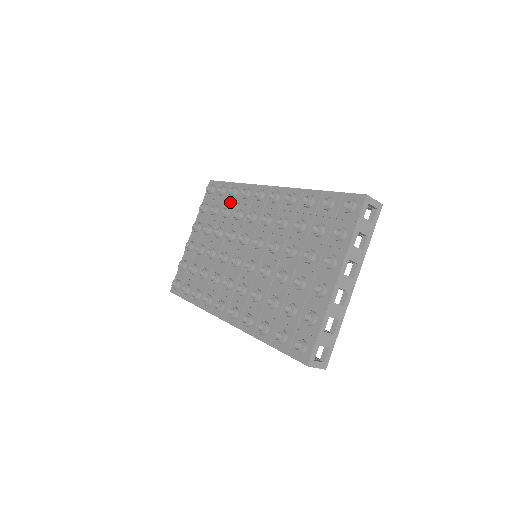
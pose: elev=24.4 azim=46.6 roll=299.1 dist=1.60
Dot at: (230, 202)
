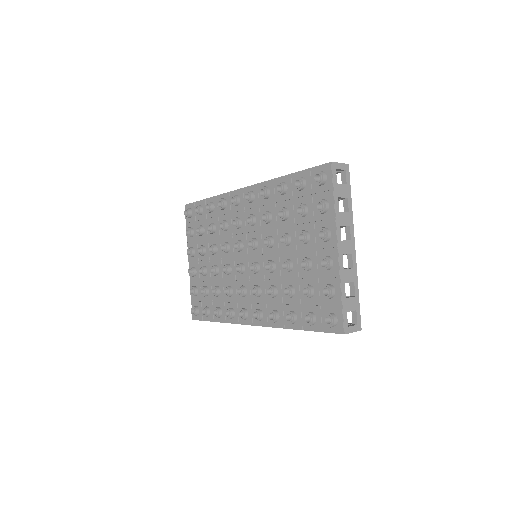
Dot at: (211, 217)
